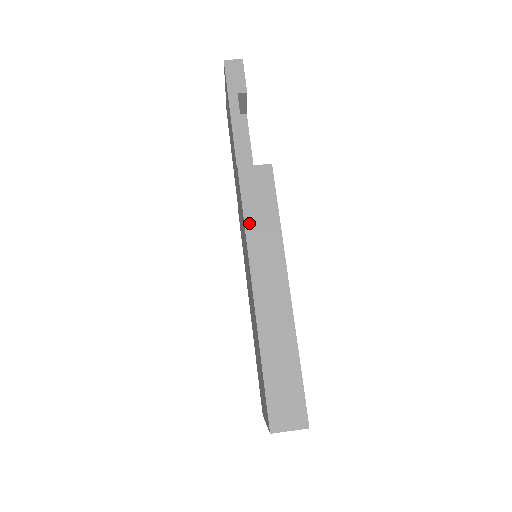
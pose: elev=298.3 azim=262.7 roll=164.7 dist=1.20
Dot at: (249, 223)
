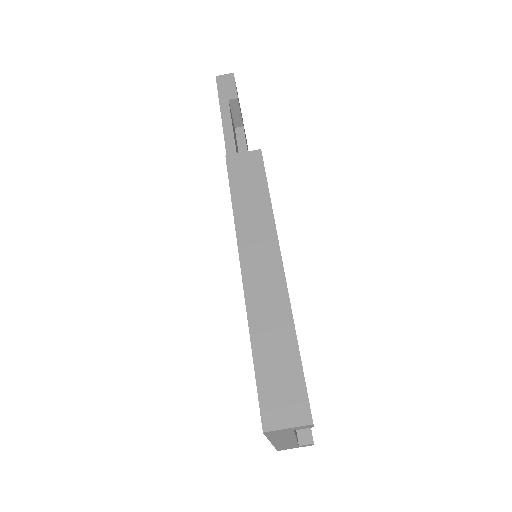
Dot at: (237, 204)
